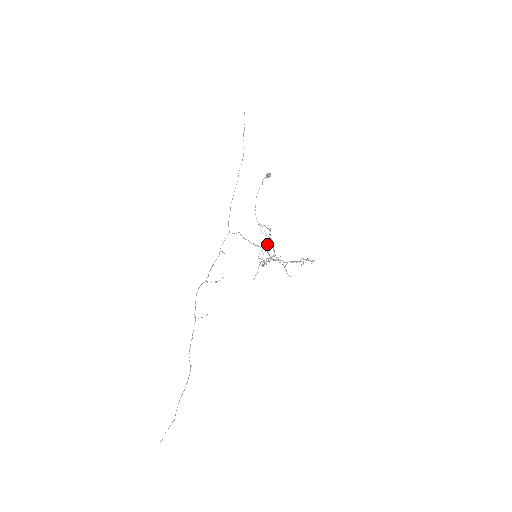
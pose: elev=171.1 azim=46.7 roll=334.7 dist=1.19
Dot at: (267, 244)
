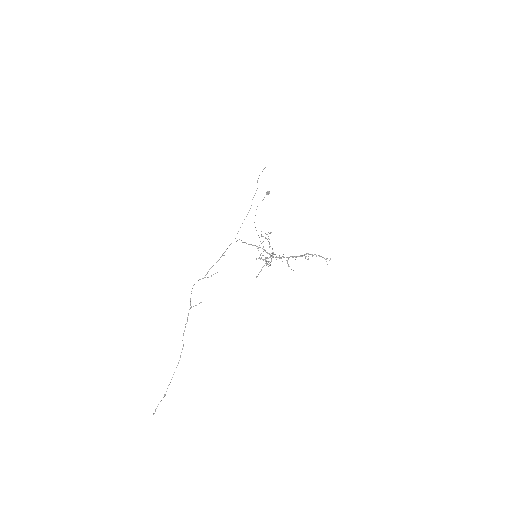
Dot at: occluded
